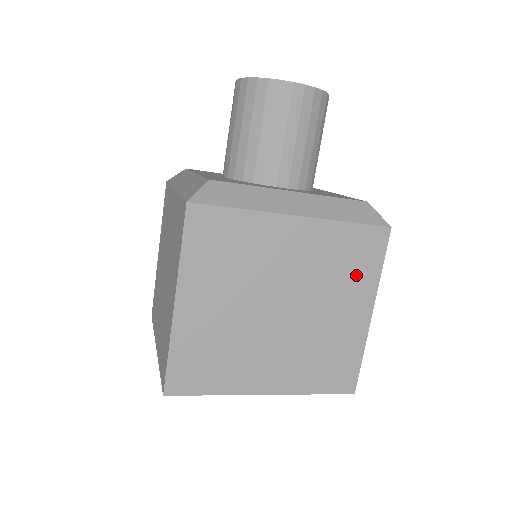
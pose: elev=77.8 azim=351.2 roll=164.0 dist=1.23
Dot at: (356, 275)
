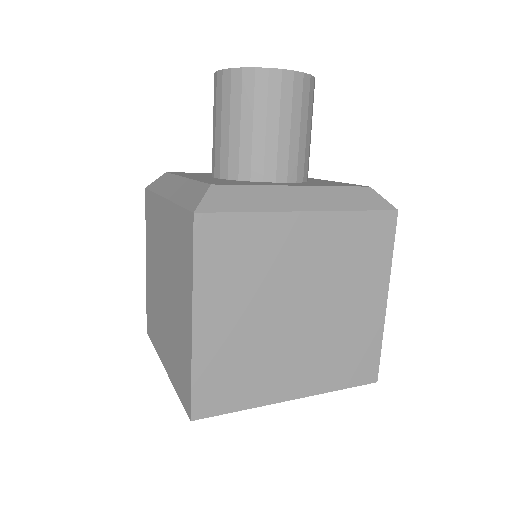
Dot at: (369, 264)
